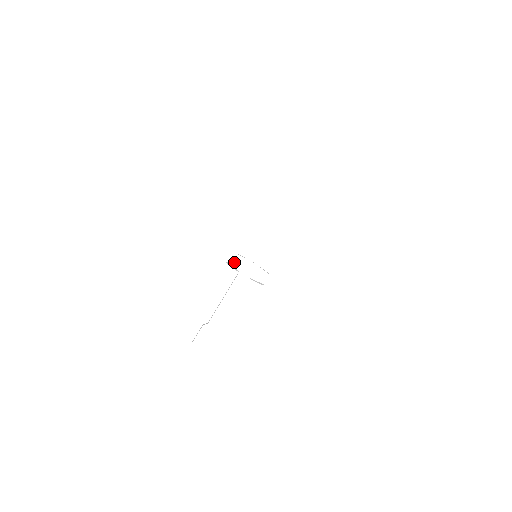
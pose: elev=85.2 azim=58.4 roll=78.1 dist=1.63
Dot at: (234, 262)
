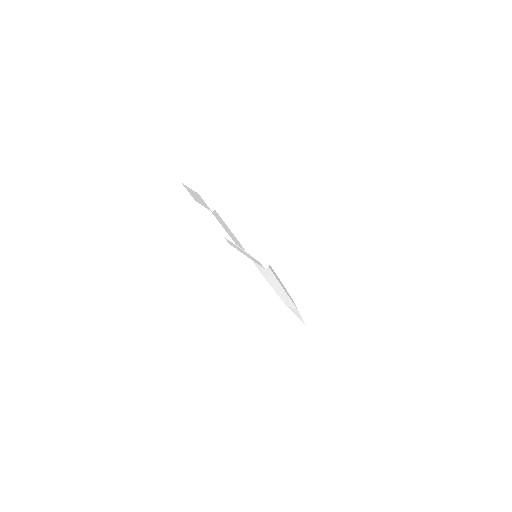
Dot at: occluded
